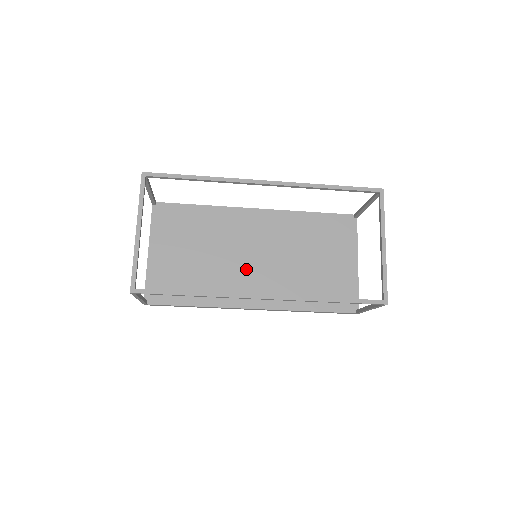
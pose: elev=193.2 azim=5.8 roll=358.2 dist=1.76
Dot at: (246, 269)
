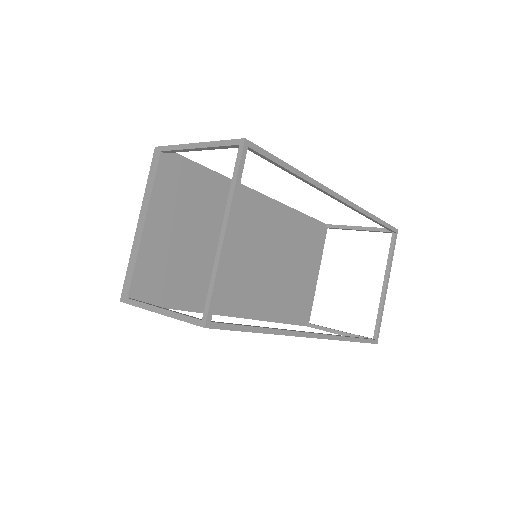
Dot at: (240, 268)
